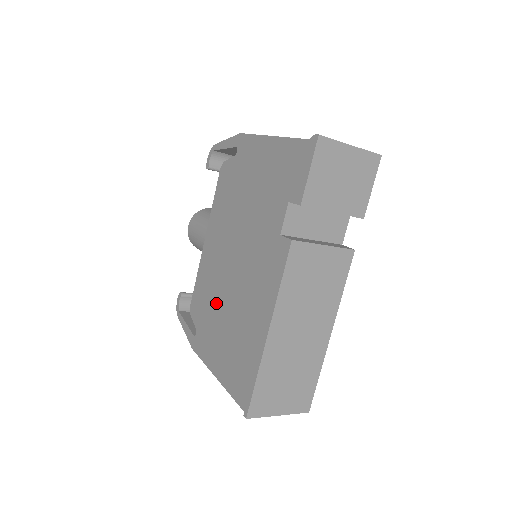
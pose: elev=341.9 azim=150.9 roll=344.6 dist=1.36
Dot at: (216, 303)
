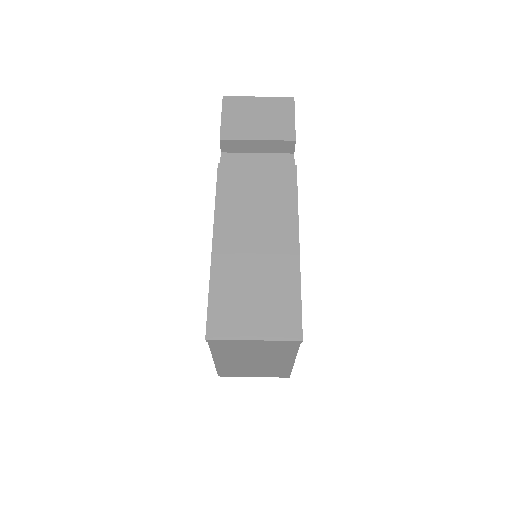
Dot at: occluded
